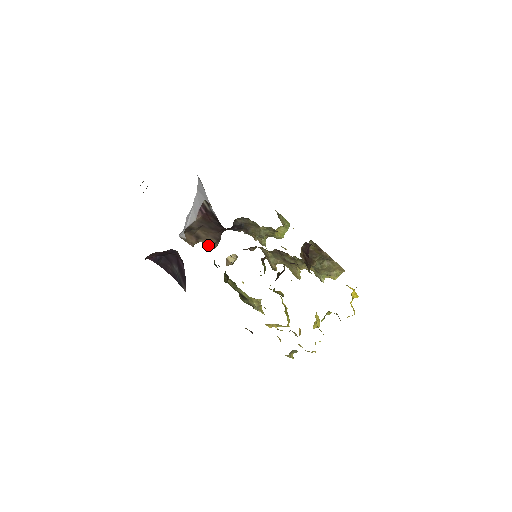
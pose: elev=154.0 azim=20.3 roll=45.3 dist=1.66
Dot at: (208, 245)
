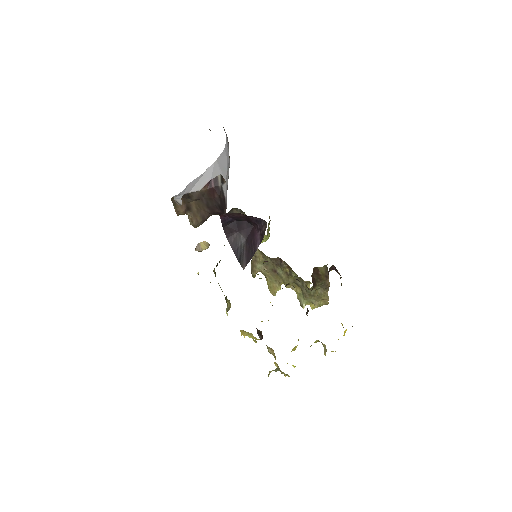
Dot at: (192, 221)
